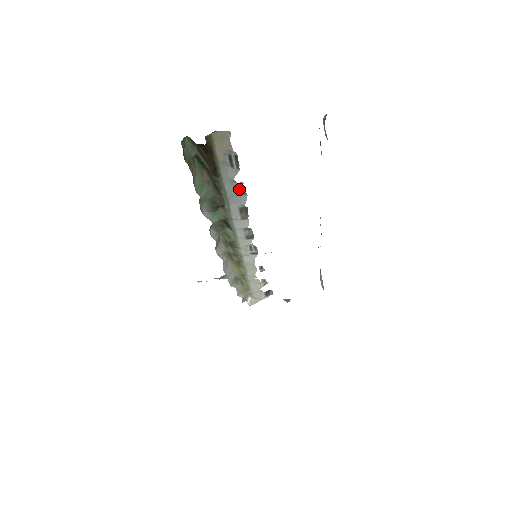
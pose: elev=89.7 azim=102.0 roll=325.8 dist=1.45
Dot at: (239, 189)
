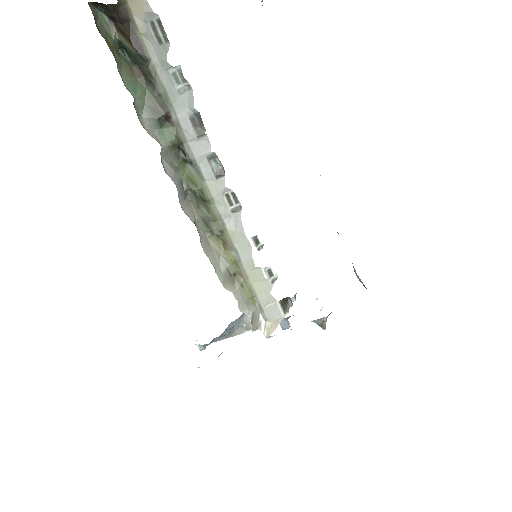
Dot at: (179, 81)
